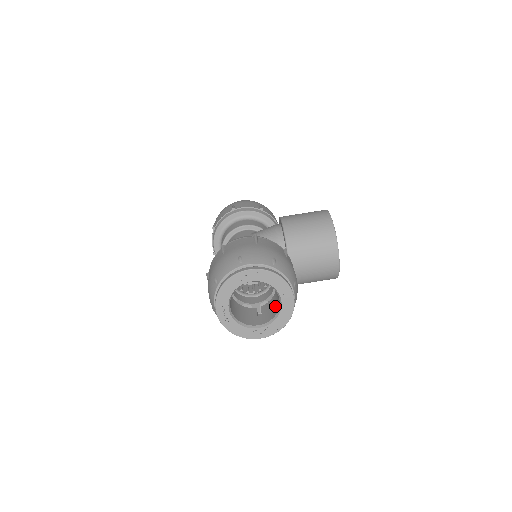
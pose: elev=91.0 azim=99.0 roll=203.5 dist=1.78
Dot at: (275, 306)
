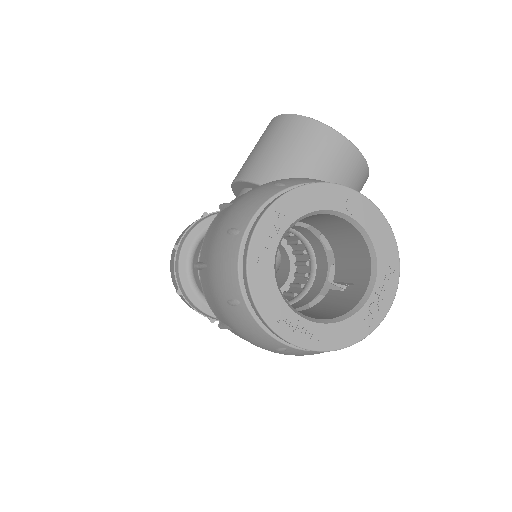
Dot at: (352, 248)
